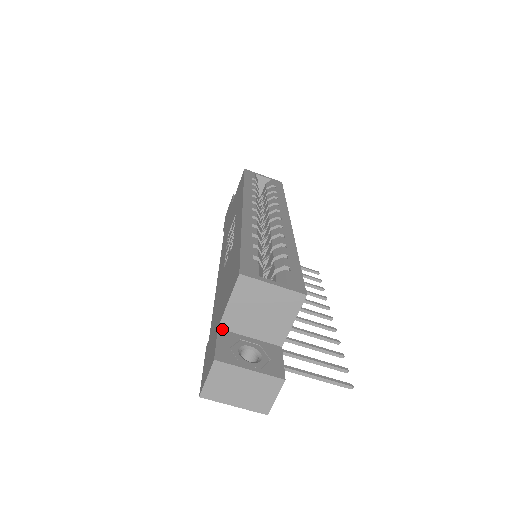
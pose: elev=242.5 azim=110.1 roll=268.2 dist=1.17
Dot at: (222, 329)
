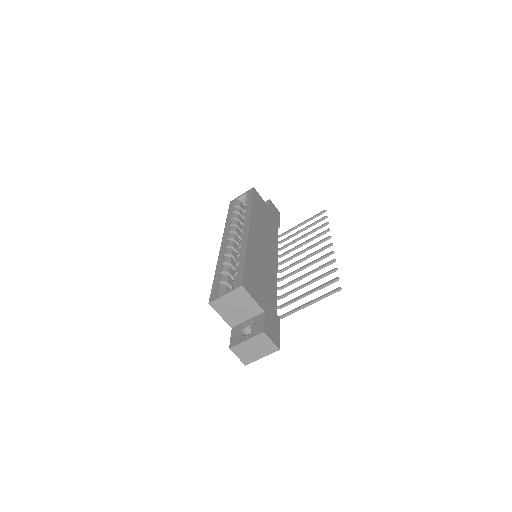
Dot at: (234, 327)
